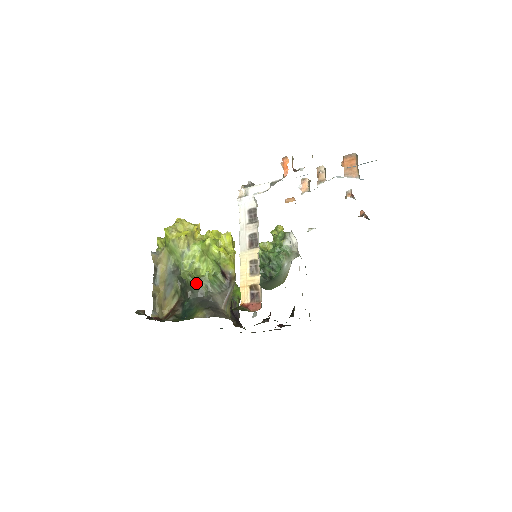
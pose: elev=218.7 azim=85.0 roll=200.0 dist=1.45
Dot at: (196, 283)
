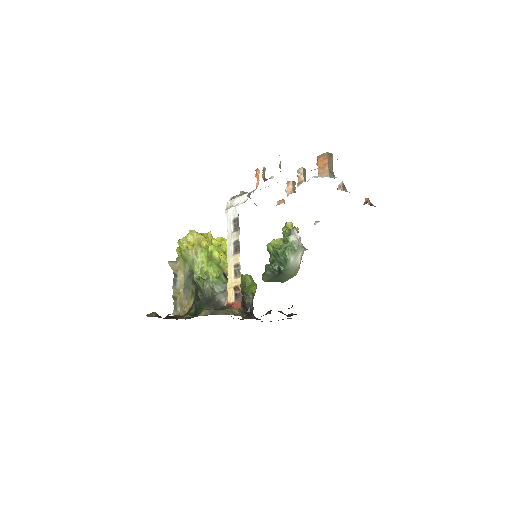
Dot at: (203, 285)
